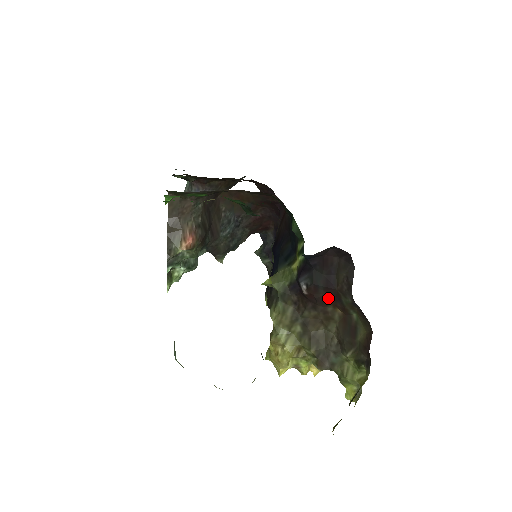
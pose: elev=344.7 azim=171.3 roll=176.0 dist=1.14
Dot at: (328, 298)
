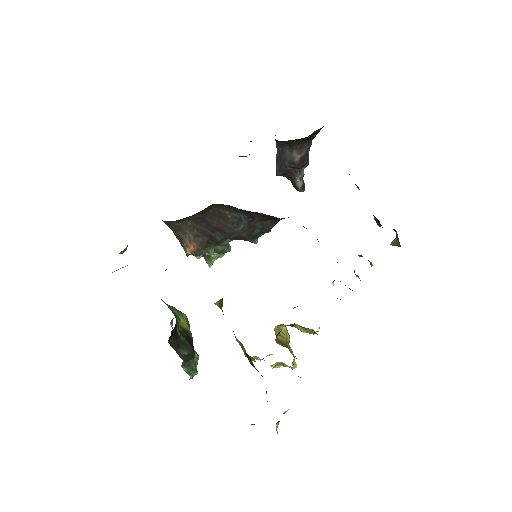
Dot at: occluded
